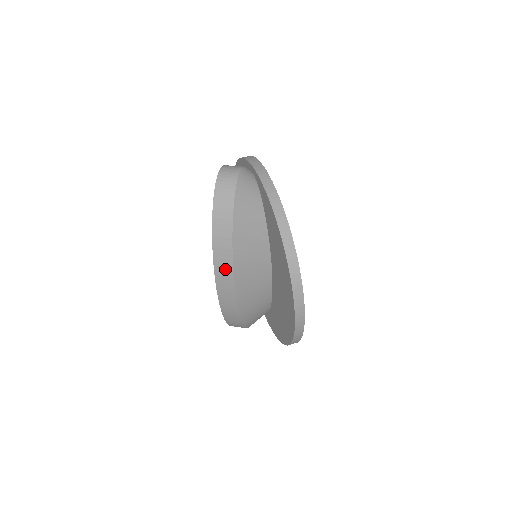
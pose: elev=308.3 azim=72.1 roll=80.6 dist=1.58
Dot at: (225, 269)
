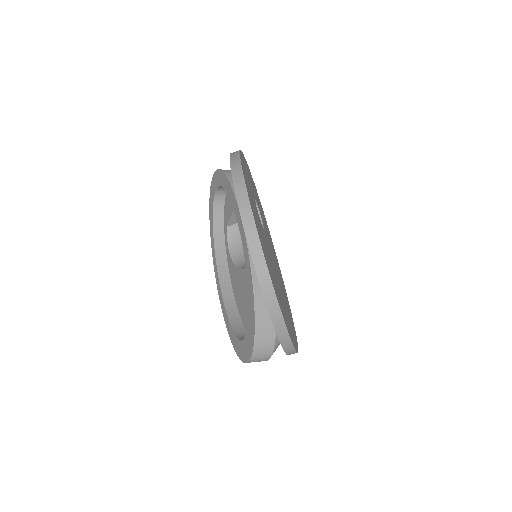
Dot at: occluded
